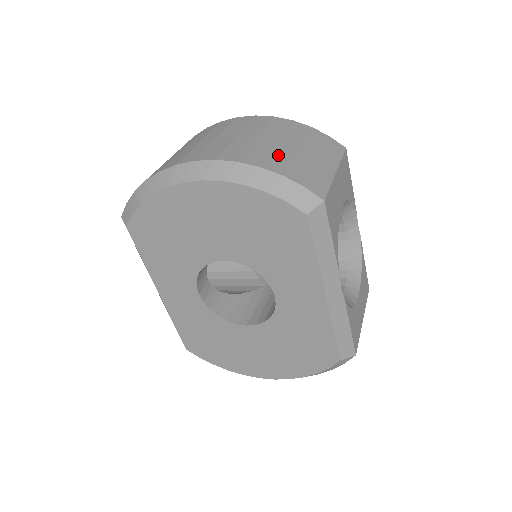
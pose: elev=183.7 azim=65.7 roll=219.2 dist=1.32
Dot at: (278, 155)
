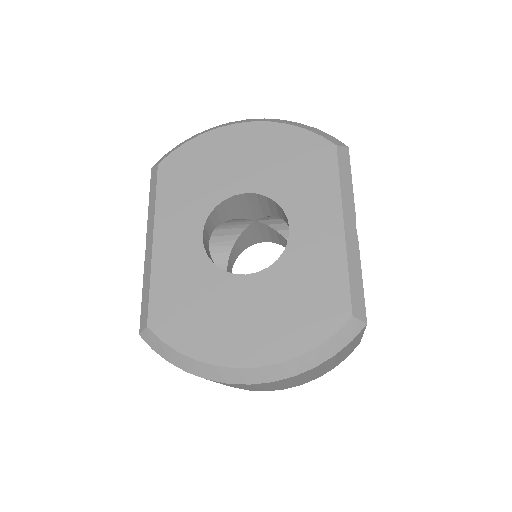
Dot at: occluded
